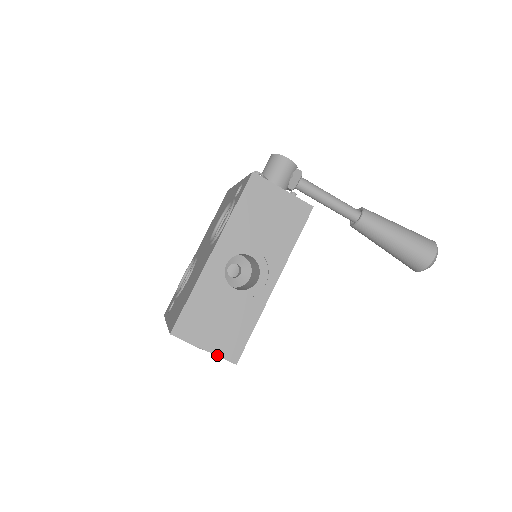
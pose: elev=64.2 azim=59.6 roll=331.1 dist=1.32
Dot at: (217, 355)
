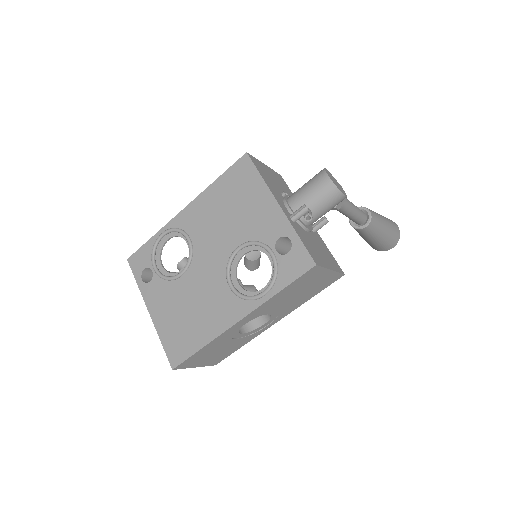
Dot at: (204, 366)
